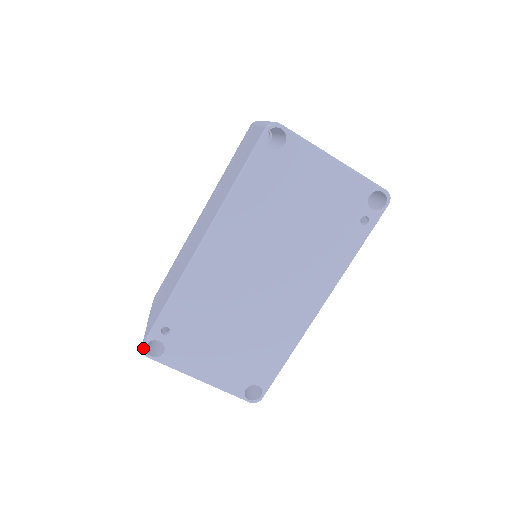
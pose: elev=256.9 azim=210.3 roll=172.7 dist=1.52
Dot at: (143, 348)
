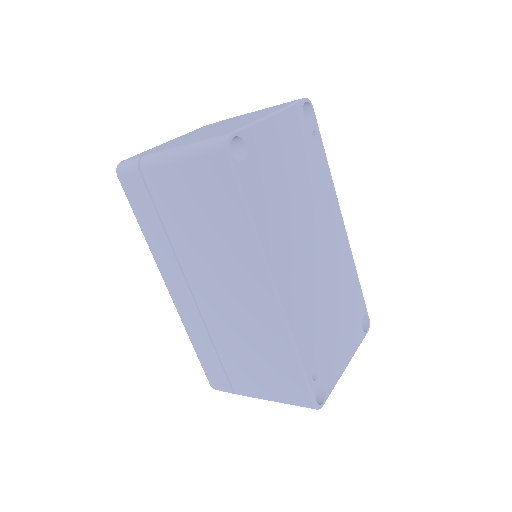
Dot at: (317, 407)
